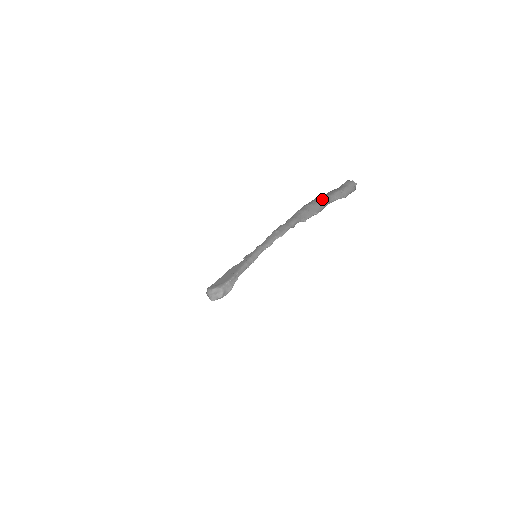
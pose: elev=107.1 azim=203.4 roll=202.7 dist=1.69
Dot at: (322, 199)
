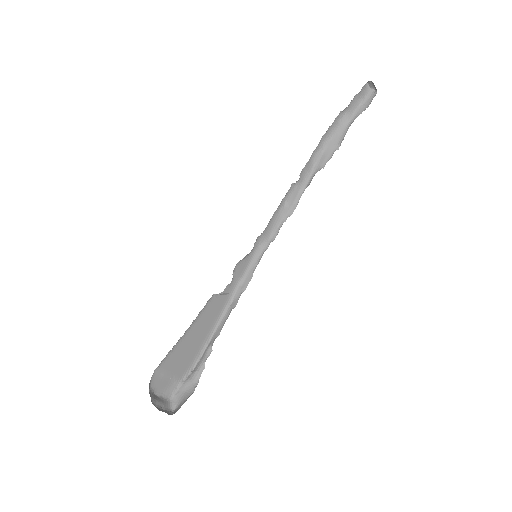
Dot at: (341, 127)
